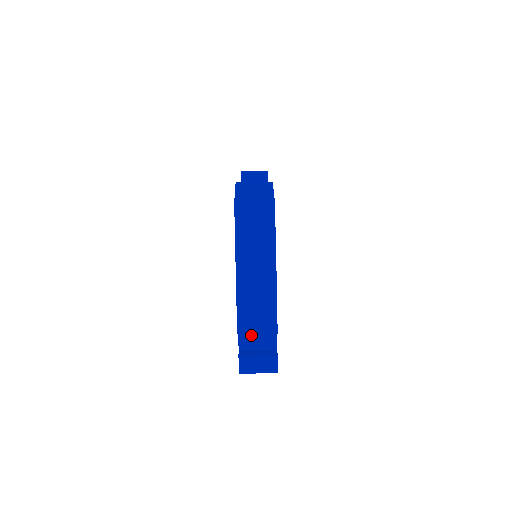
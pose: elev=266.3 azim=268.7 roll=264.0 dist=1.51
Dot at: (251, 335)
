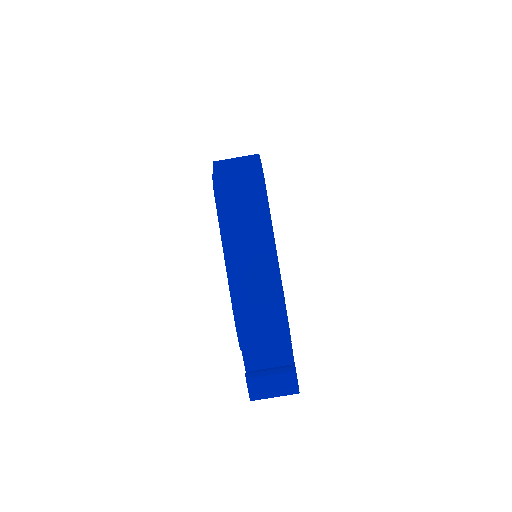
Dot at: (258, 348)
